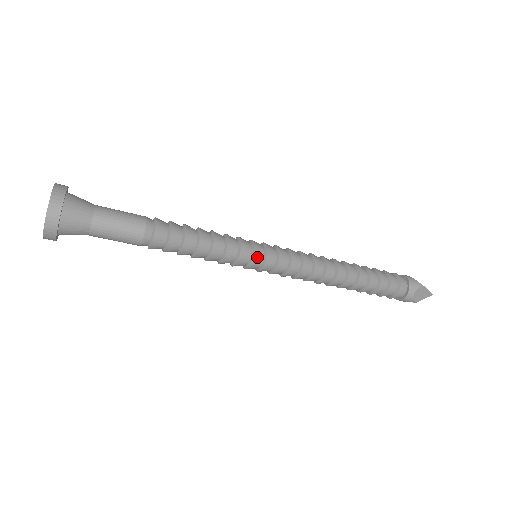
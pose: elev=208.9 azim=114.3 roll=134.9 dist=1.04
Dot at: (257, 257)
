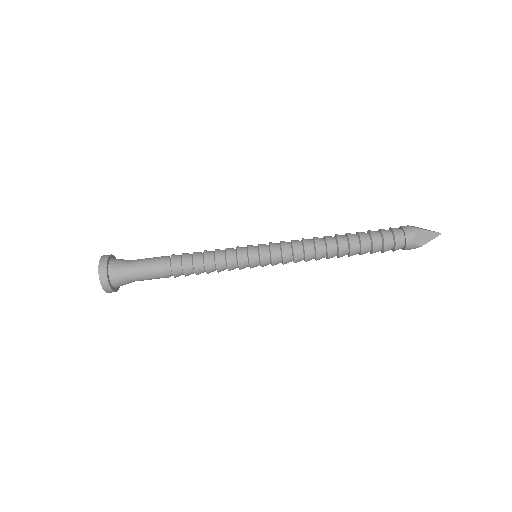
Dot at: (252, 257)
